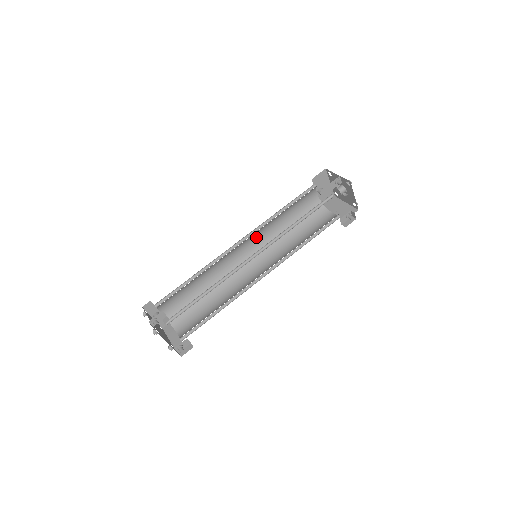
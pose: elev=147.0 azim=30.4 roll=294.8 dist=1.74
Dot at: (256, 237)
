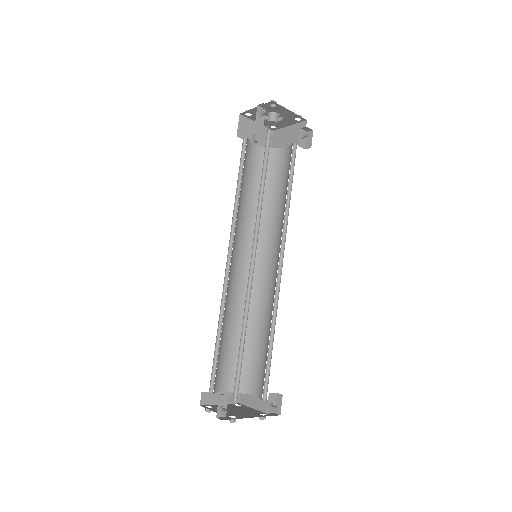
Dot at: (239, 239)
